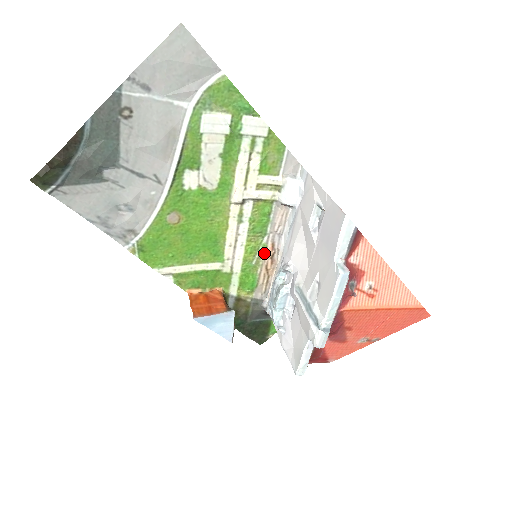
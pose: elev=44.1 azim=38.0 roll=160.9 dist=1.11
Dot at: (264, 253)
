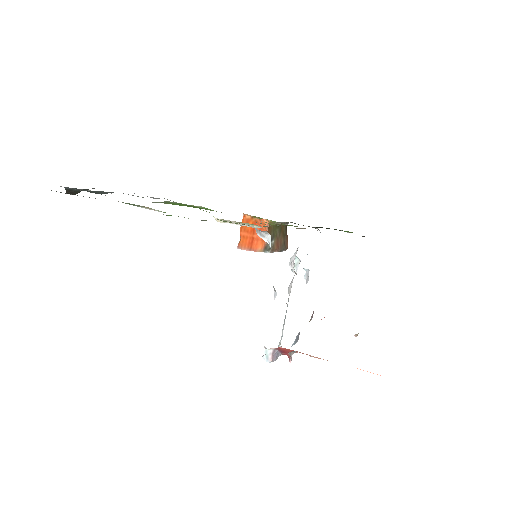
Dot at: occluded
